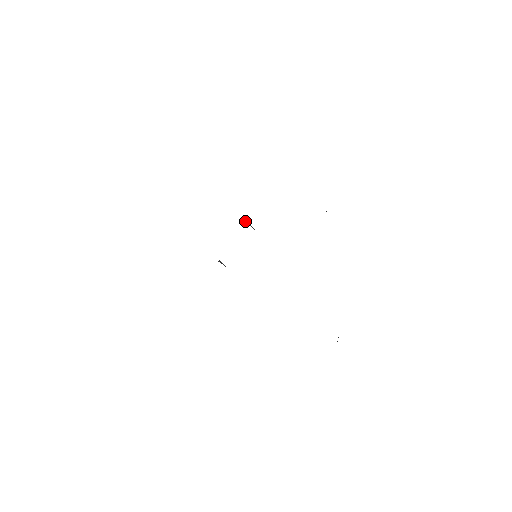
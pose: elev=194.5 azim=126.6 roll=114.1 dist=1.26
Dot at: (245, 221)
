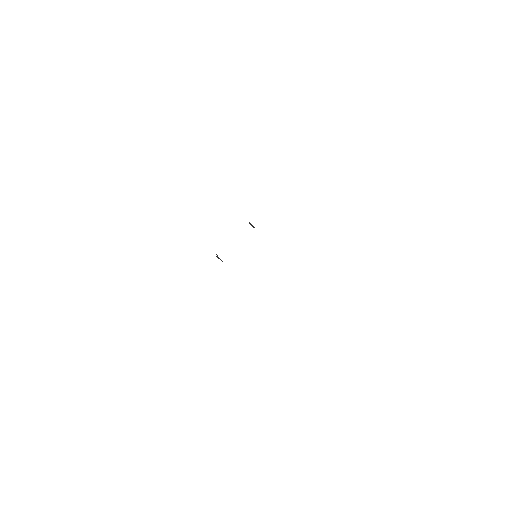
Dot at: (249, 223)
